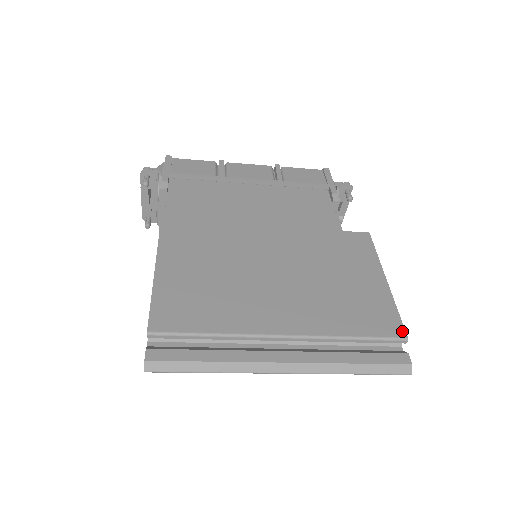
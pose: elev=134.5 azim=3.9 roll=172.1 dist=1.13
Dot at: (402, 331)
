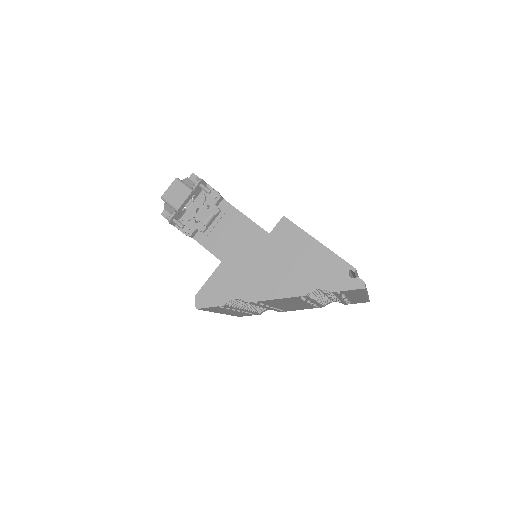
Dot at: occluded
